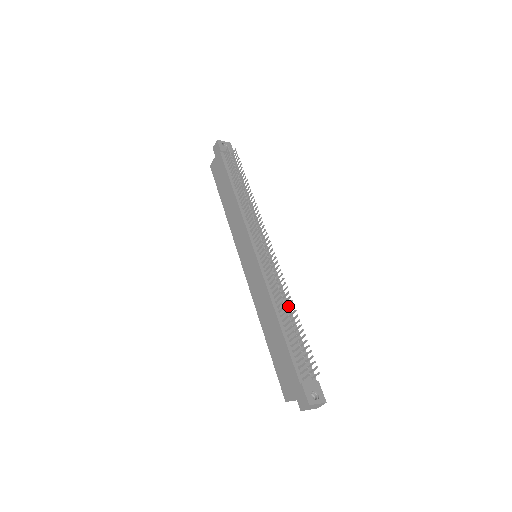
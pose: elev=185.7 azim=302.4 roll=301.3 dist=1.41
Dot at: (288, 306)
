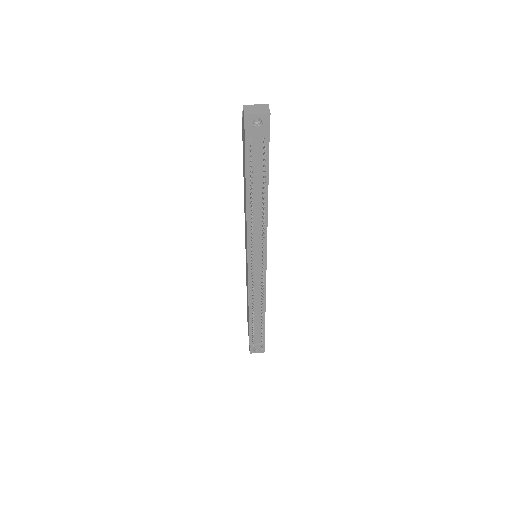
Dot at: (264, 305)
